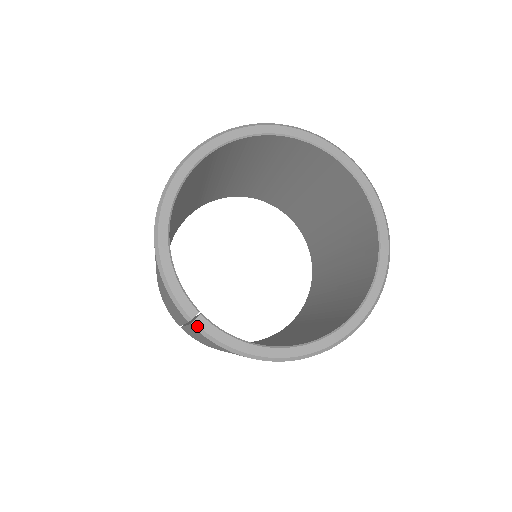
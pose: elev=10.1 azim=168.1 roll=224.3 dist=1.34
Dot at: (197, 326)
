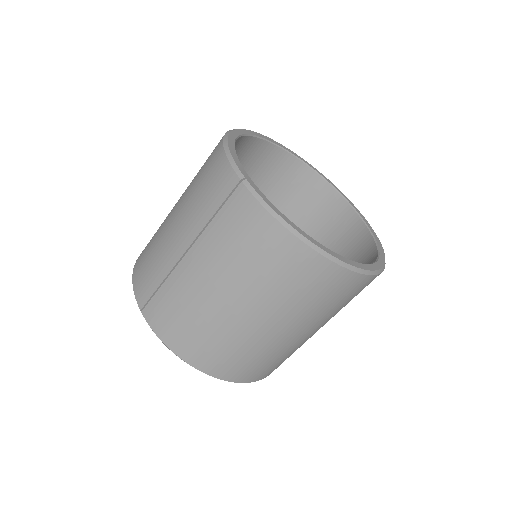
Dot at: (248, 184)
